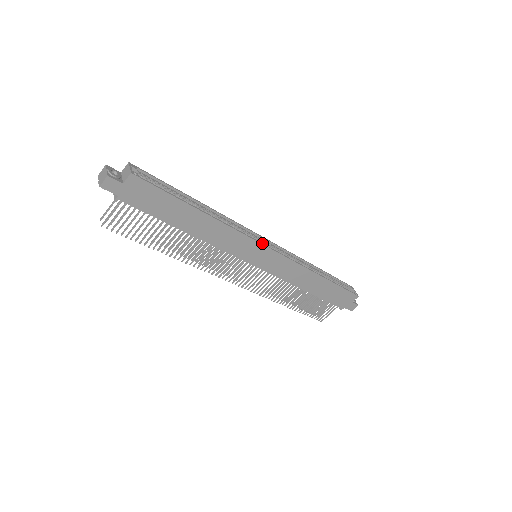
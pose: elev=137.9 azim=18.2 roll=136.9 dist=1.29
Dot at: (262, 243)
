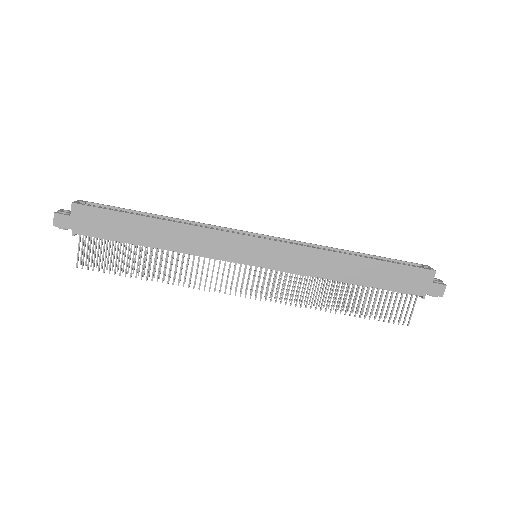
Dot at: (247, 235)
